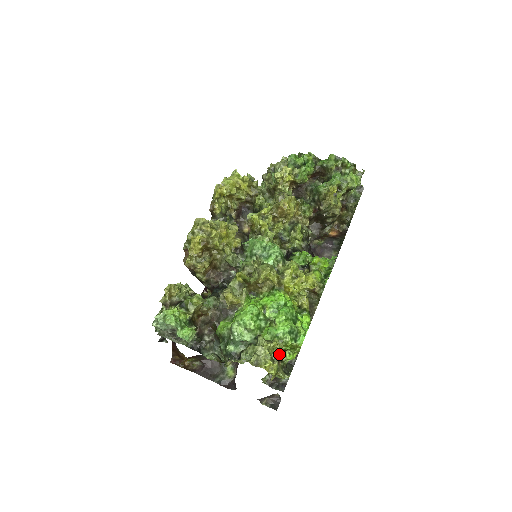
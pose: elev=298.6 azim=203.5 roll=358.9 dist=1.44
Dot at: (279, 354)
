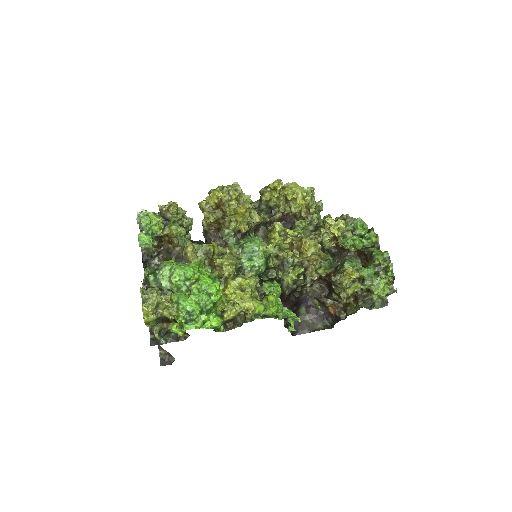
Dot at: (169, 318)
